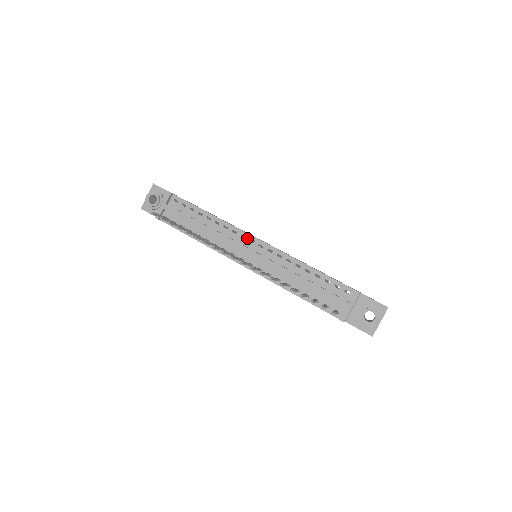
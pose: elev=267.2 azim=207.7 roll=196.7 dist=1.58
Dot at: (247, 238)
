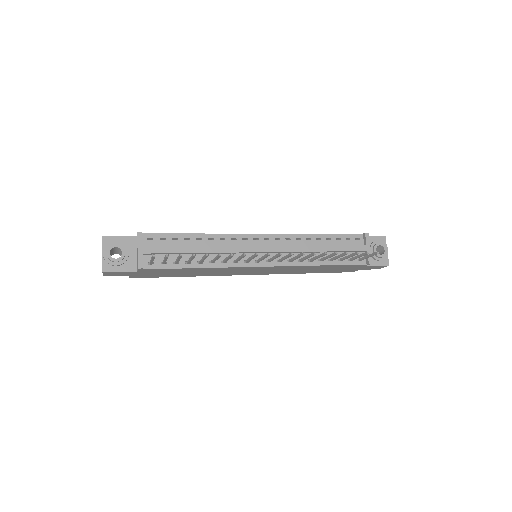
Dot at: (250, 238)
